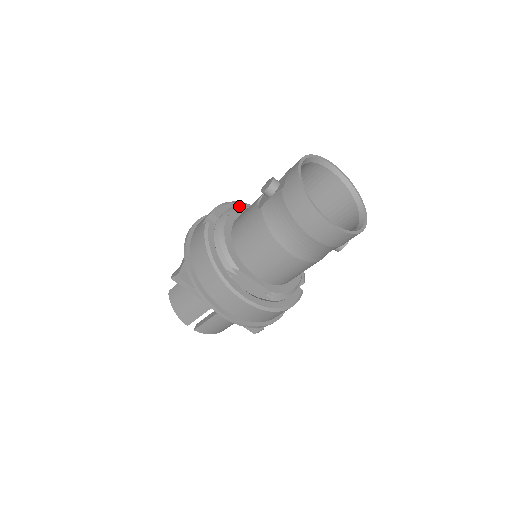
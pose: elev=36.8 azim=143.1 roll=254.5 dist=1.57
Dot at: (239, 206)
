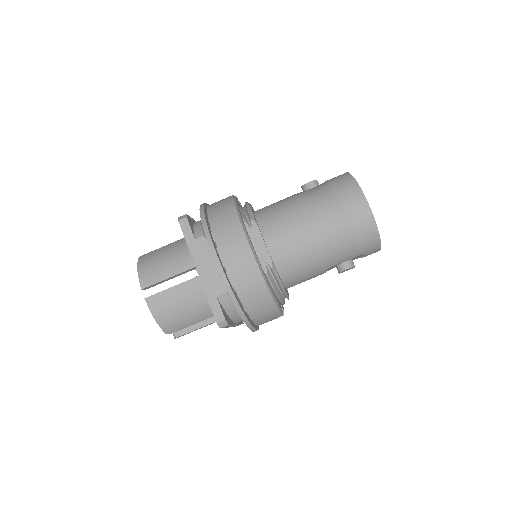
Dot at: occluded
